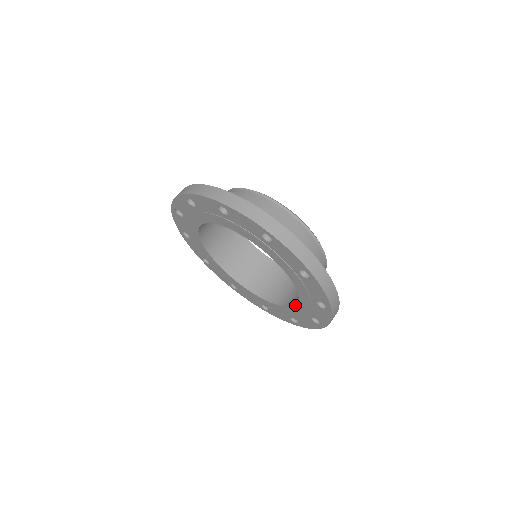
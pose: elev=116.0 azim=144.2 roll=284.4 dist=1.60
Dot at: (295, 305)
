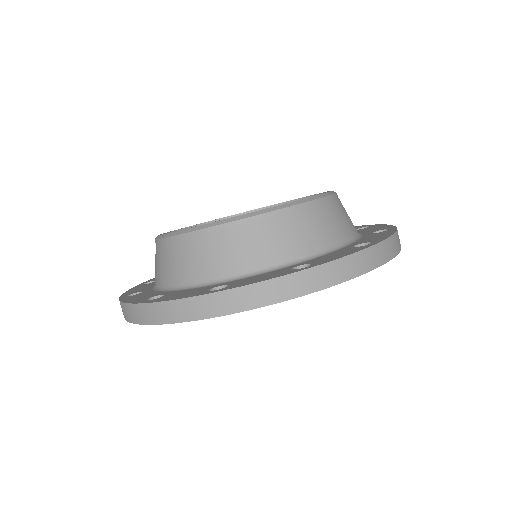
Dot at: occluded
